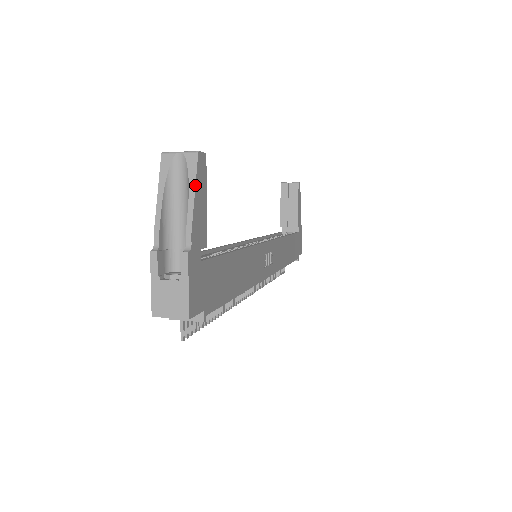
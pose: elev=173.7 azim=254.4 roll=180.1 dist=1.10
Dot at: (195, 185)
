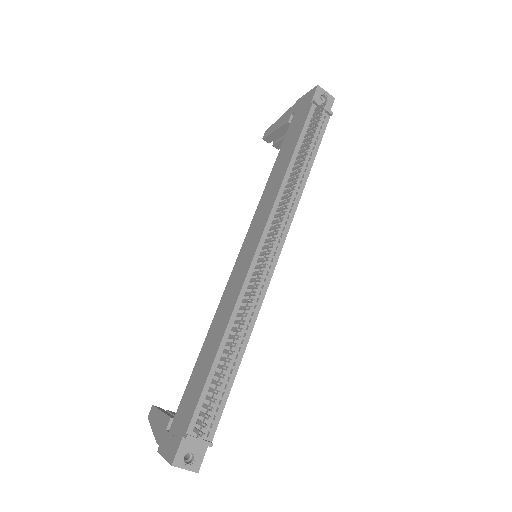
Dot at: occluded
